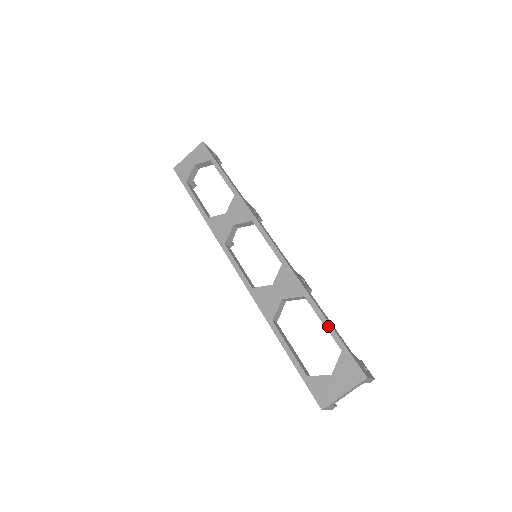
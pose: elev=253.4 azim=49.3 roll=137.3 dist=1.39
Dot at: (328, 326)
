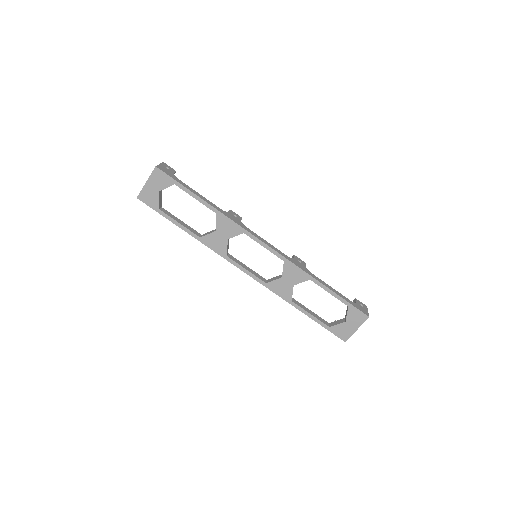
Dot at: (334, 295)
